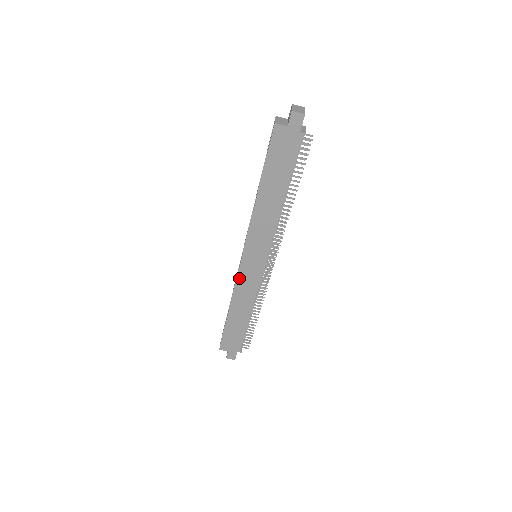
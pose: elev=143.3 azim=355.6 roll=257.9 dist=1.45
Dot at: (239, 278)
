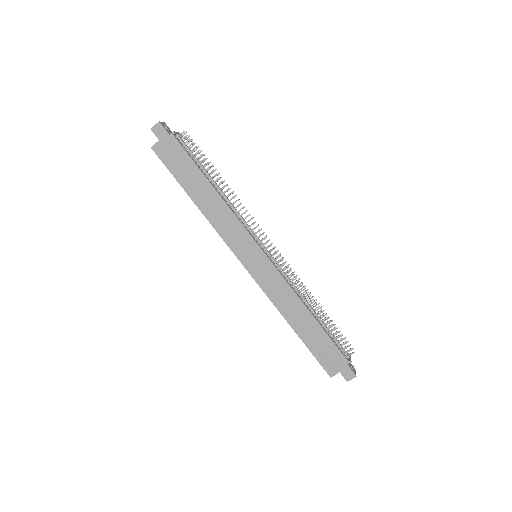
Dot at: (262, 286)
